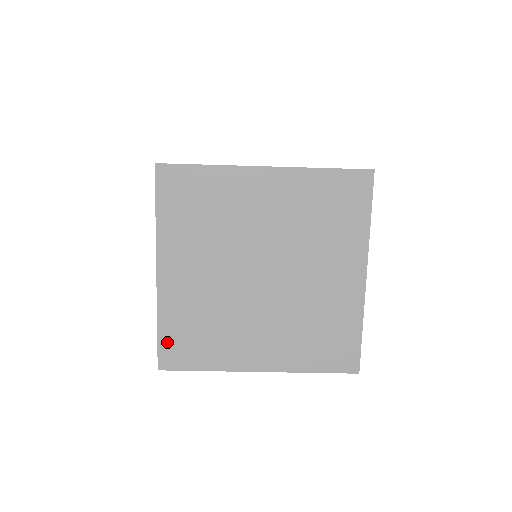
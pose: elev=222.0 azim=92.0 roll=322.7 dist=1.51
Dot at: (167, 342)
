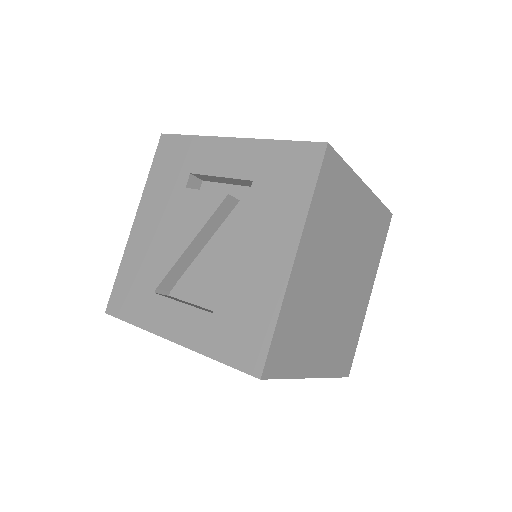
Dot at: occluded
